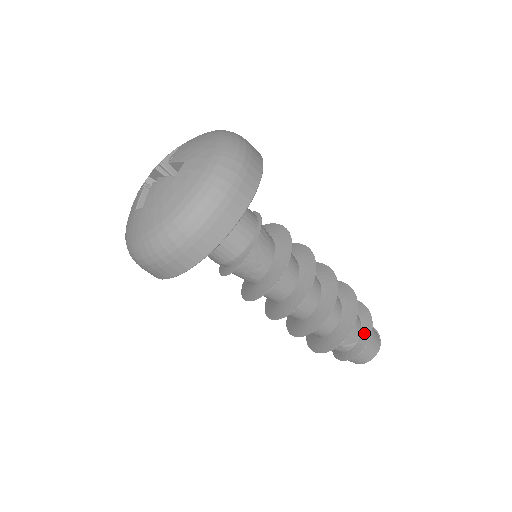
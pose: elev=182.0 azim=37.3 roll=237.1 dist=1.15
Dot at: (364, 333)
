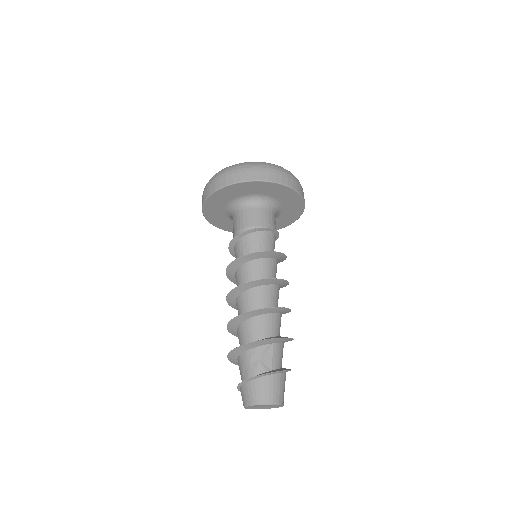
Dot at: (281, 369)
